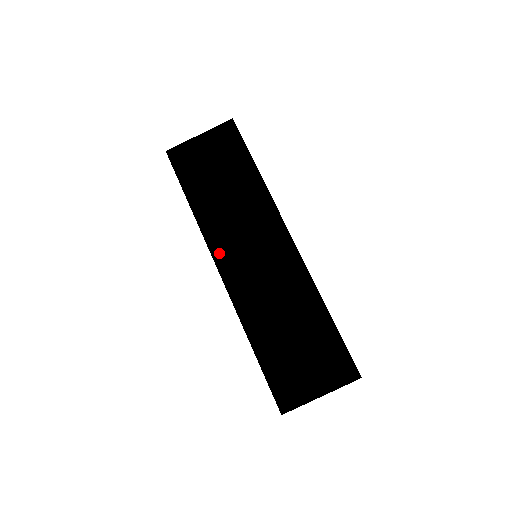
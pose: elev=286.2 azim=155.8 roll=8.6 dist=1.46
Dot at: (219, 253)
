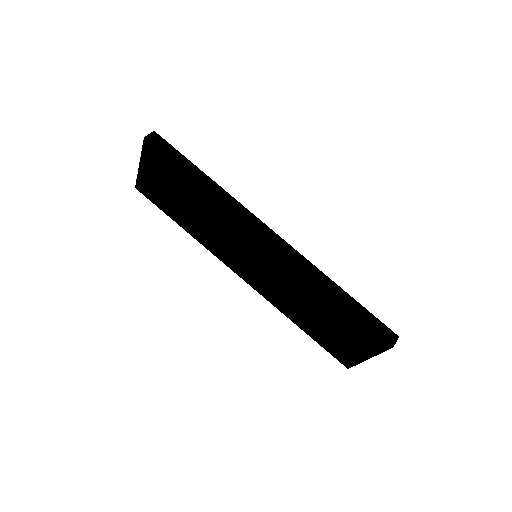
Dot at: (229, 263)
